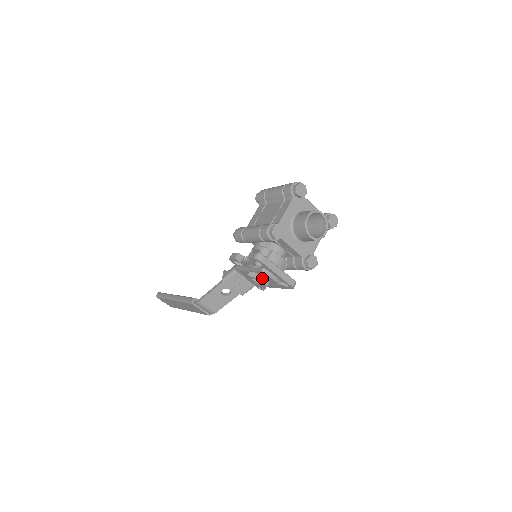
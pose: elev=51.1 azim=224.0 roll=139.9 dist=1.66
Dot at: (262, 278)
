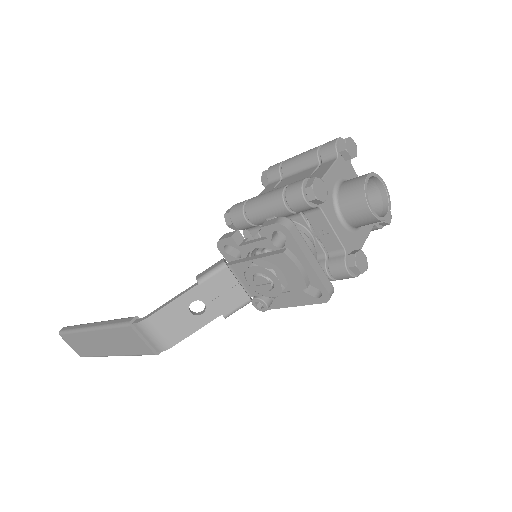
Dot at: (278, 271)
